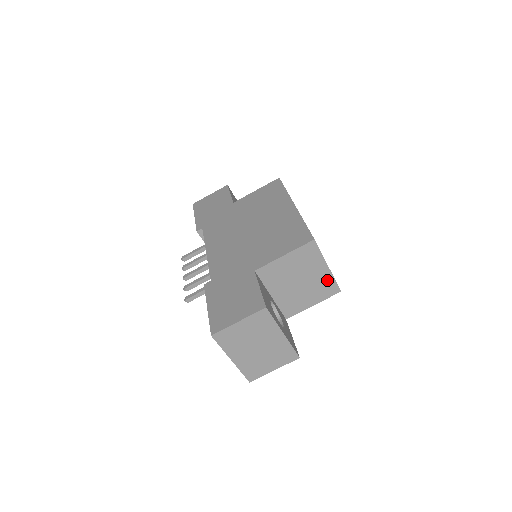
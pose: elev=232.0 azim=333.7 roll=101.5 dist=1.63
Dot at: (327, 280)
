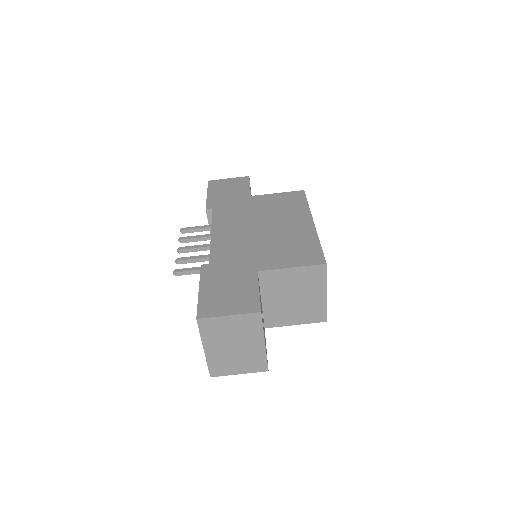
Dot at: (319, 306)
